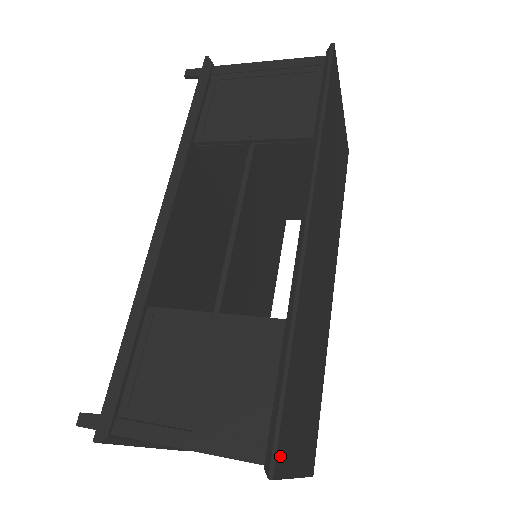
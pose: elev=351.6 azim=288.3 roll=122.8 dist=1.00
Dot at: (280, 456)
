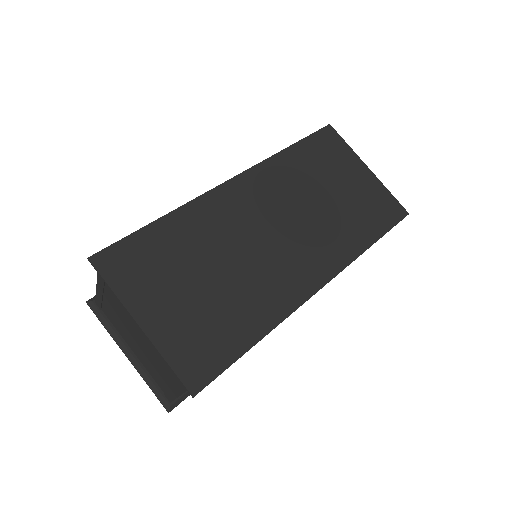
Dot at: (108, 260)
